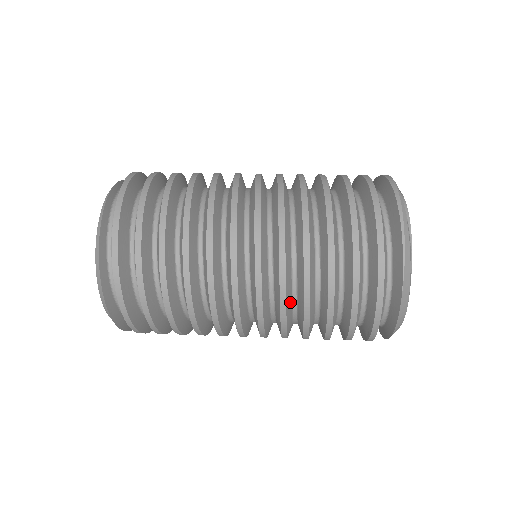
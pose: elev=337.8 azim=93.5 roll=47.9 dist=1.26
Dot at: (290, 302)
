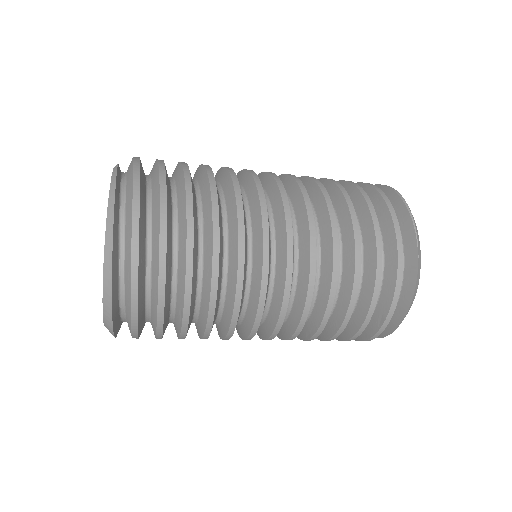
Dot at: occluded
